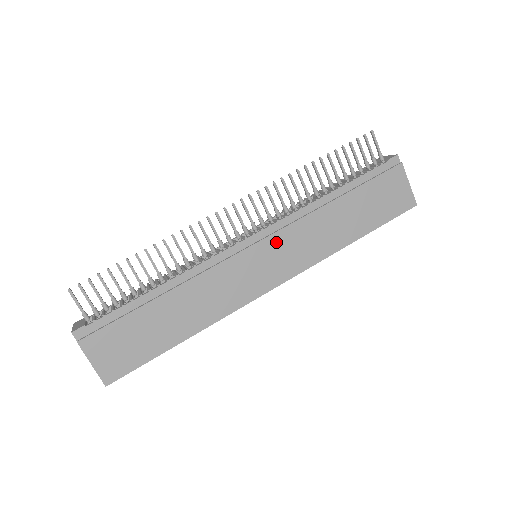
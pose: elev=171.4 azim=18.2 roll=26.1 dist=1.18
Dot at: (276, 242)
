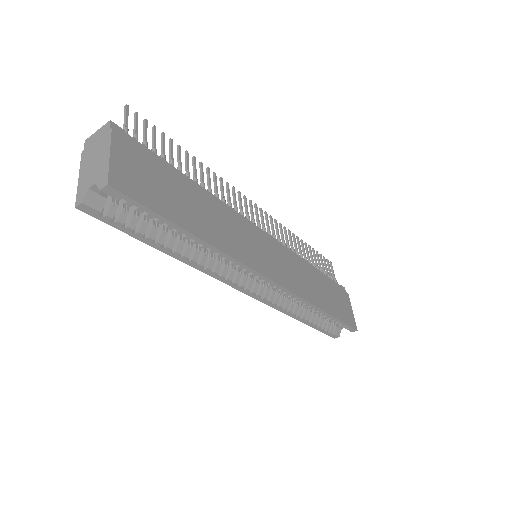
Dot at: (279, 252)
